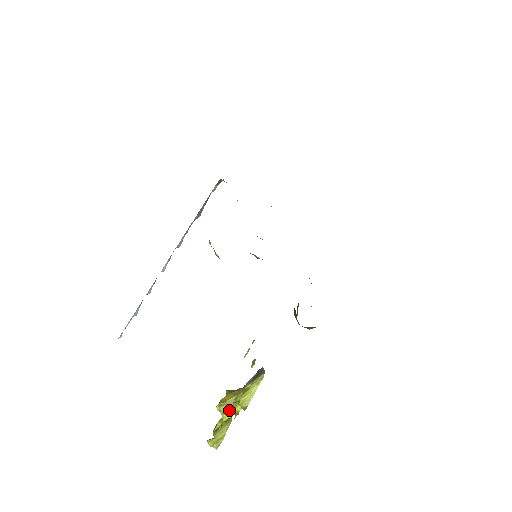
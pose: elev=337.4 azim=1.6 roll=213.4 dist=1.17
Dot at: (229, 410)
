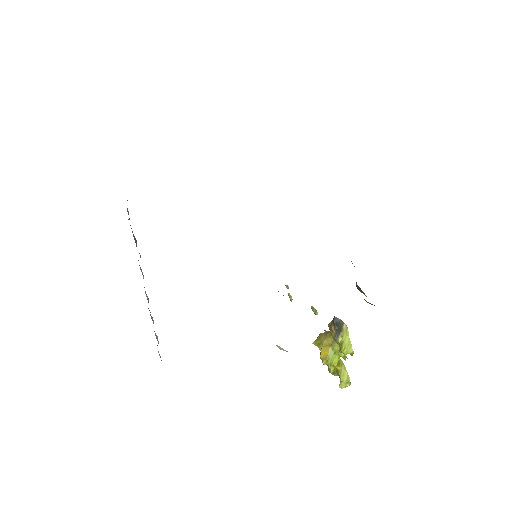
Dot at: (334, 358)
